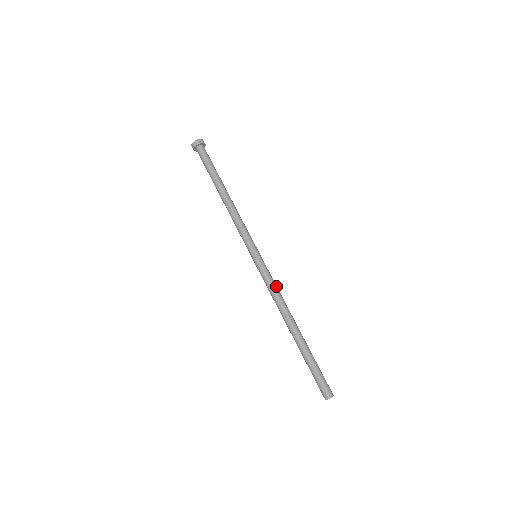
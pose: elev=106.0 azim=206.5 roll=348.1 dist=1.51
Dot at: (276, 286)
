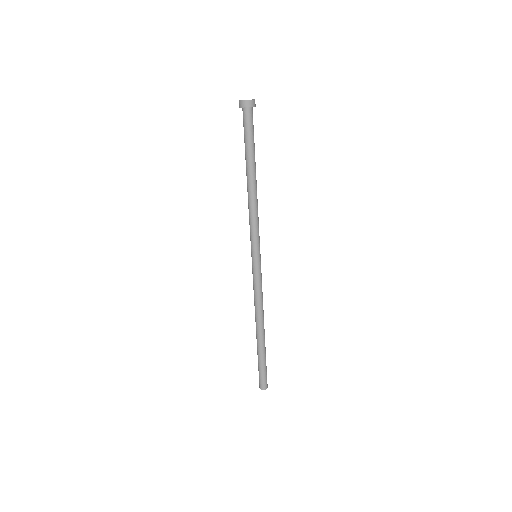
Dot at: (260, 292)
